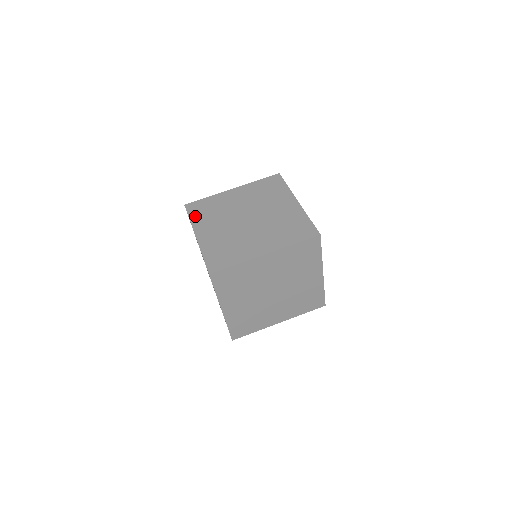
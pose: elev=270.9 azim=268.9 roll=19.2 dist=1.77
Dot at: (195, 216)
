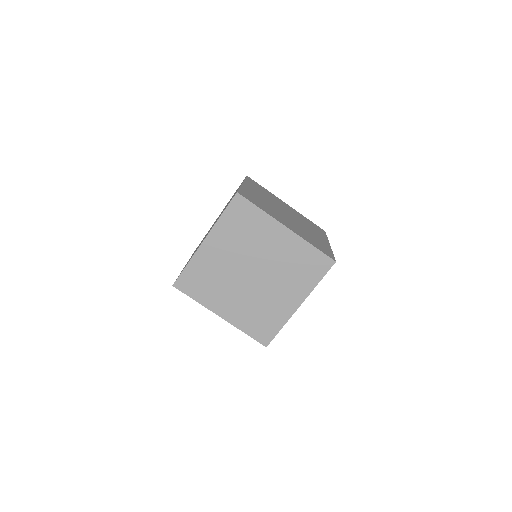
Dot at: (250, 182)
